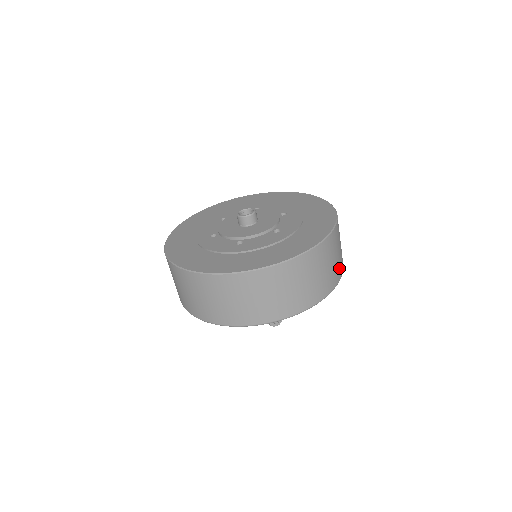
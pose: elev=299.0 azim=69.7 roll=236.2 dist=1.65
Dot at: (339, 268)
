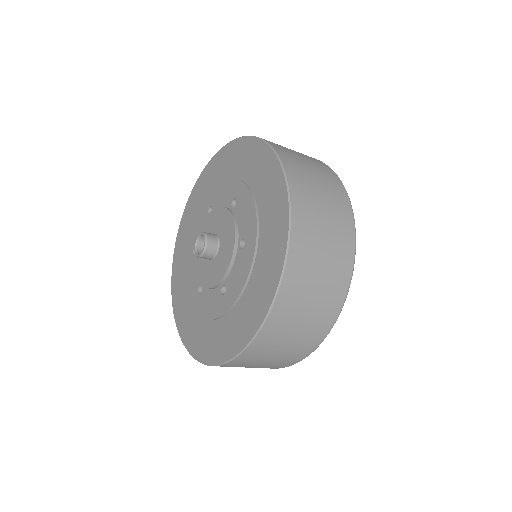
Dot at: (340, 209)
